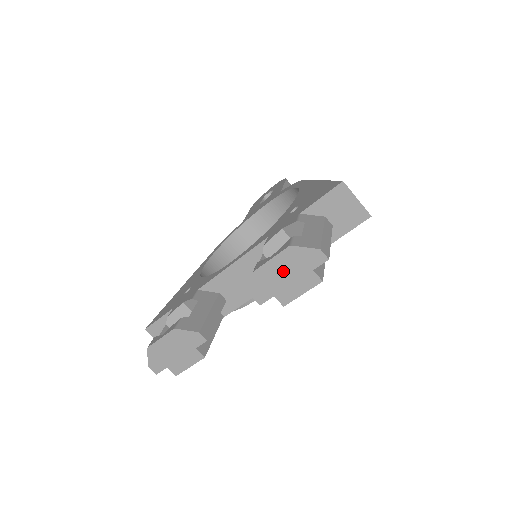
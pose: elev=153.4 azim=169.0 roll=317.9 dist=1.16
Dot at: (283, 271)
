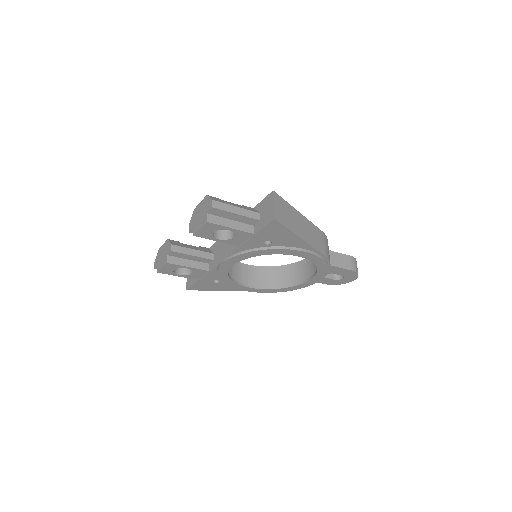
Dot at: (200, 211)
